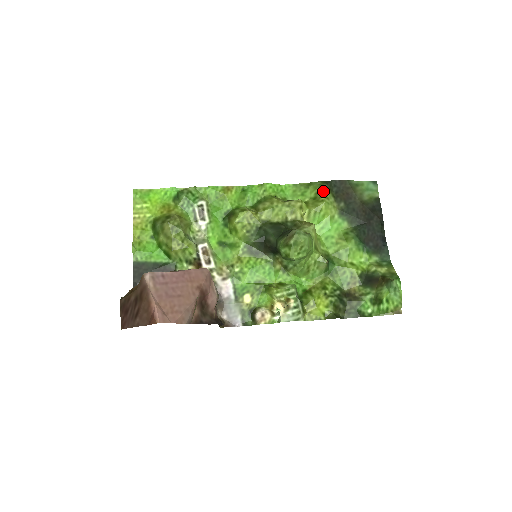
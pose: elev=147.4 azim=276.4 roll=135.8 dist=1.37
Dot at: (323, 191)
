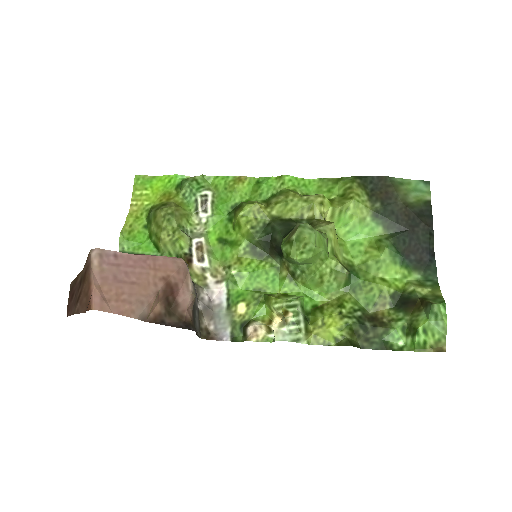
Dot at: (354, 187)
